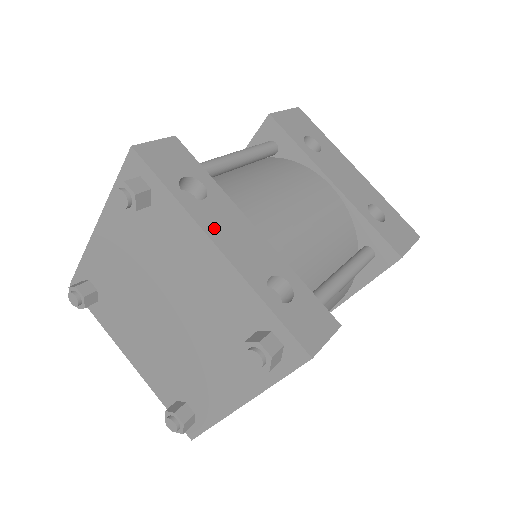
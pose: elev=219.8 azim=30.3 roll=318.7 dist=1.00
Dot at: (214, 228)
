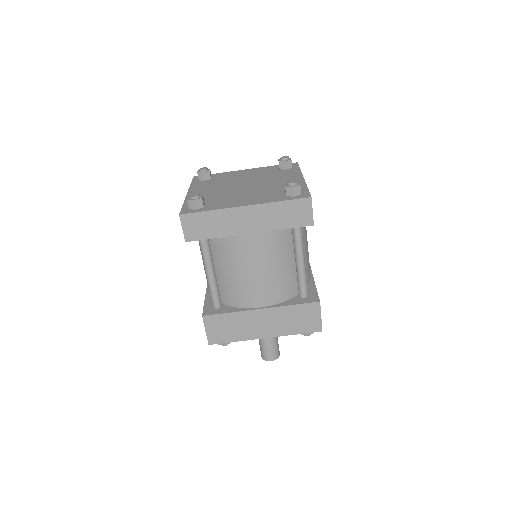
Dot at: occluded
